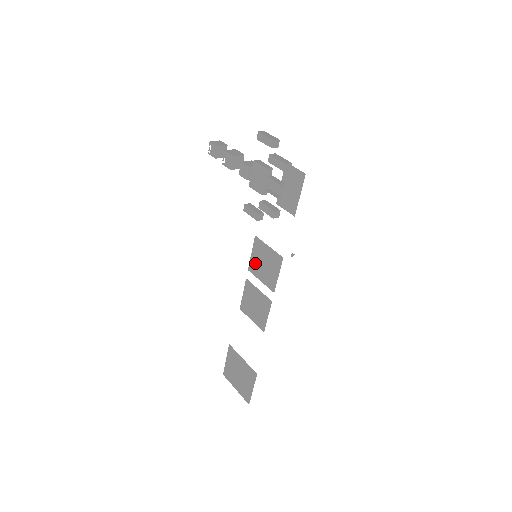
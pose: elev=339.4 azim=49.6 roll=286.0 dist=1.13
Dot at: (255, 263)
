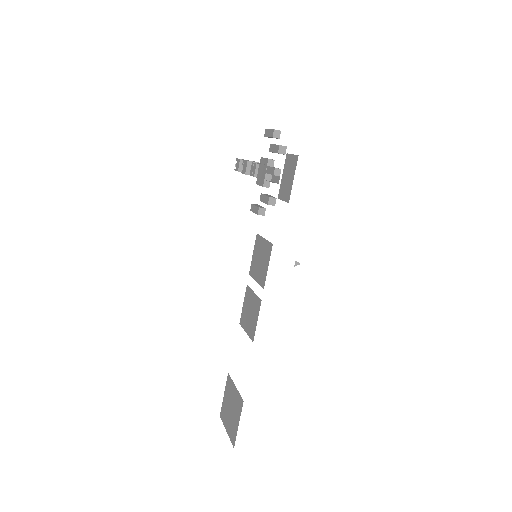
Dot at: (254, 263)
